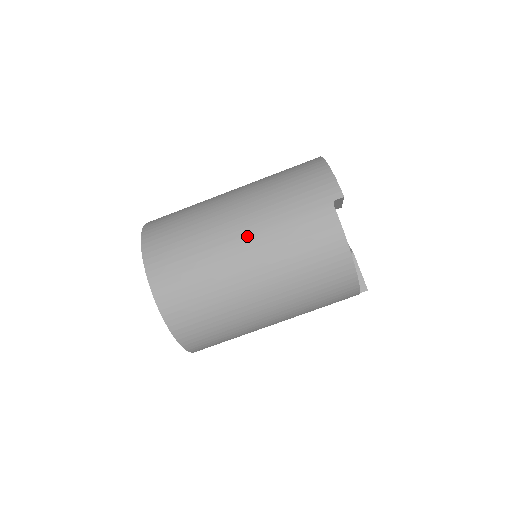
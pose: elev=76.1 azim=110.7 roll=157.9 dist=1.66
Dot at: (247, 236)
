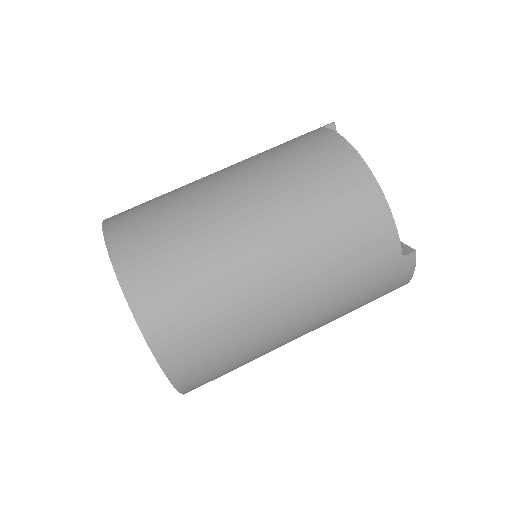
Dot at: (228, 168)
